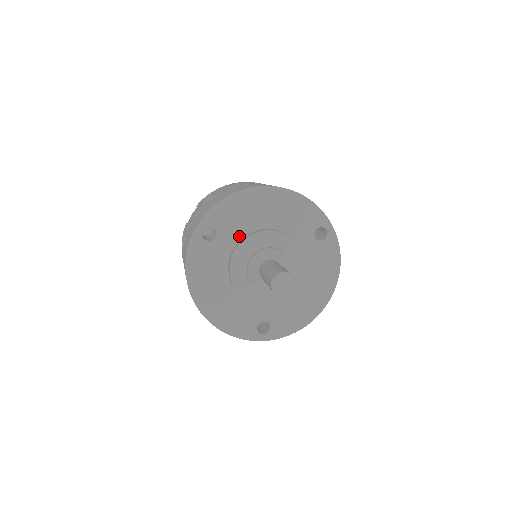
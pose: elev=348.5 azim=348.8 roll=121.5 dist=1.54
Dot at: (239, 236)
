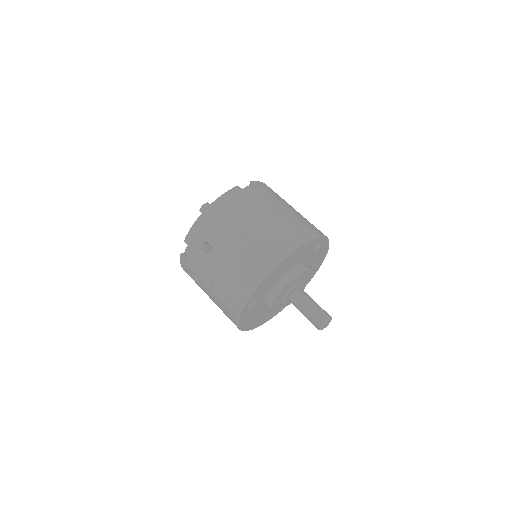
Dot at: (268, 291)
